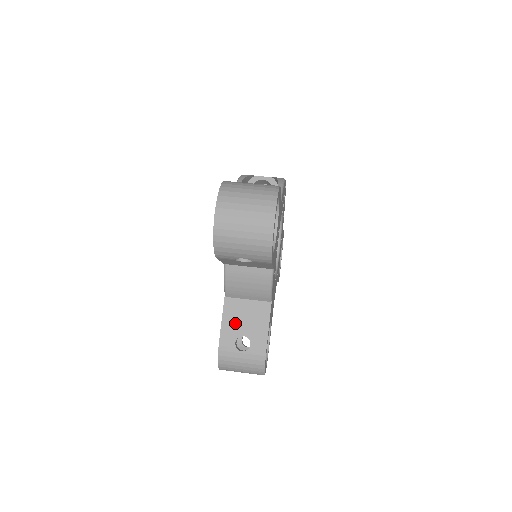
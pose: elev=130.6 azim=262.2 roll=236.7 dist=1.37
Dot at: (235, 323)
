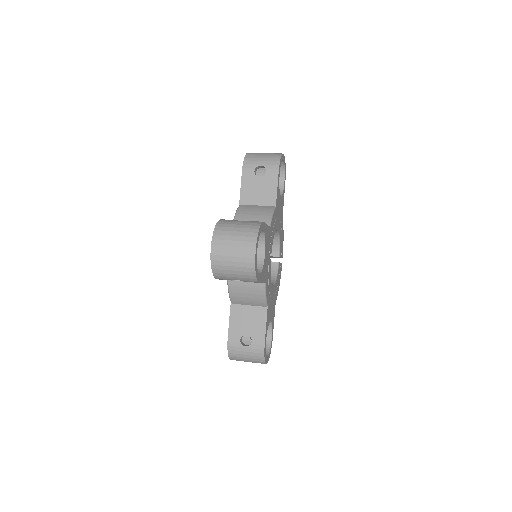
Dot at: occluded
